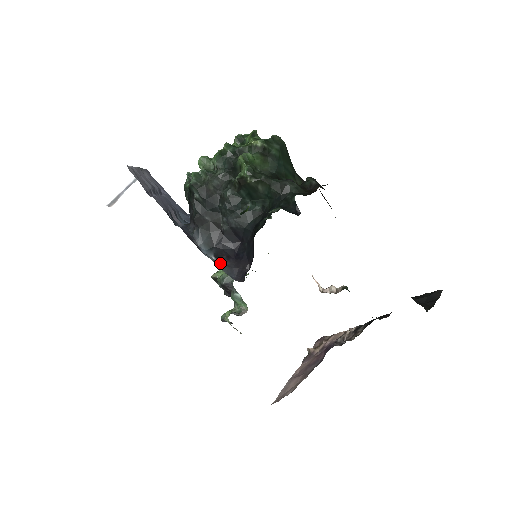
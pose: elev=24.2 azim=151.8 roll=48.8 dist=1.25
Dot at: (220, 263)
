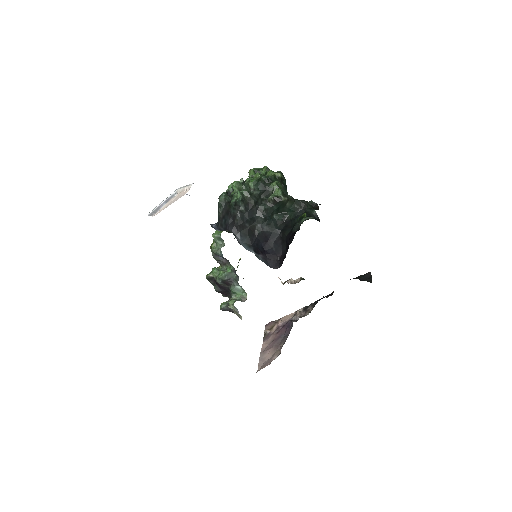
Dot at: (259, 256)
